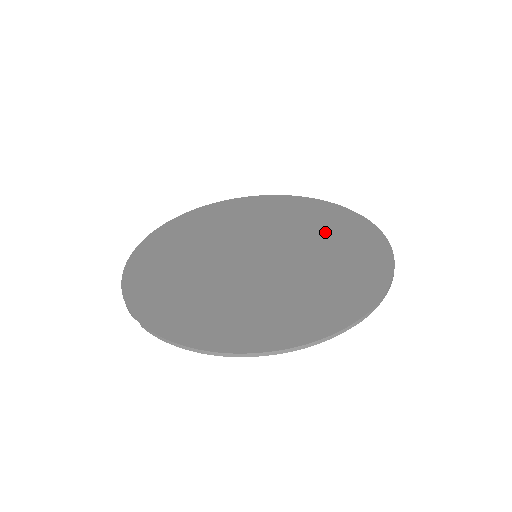
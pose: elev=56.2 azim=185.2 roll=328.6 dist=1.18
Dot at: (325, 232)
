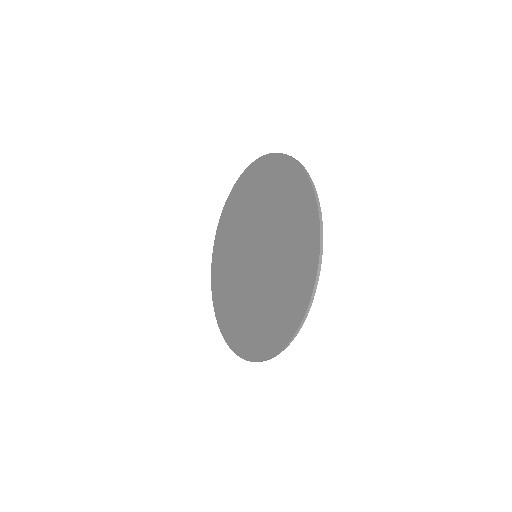
Dot at: (285, 280)
